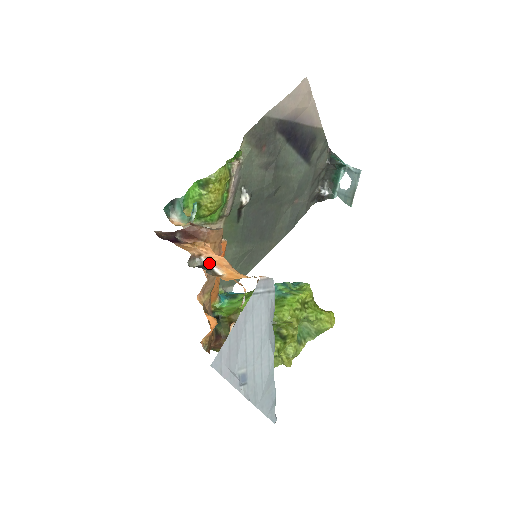
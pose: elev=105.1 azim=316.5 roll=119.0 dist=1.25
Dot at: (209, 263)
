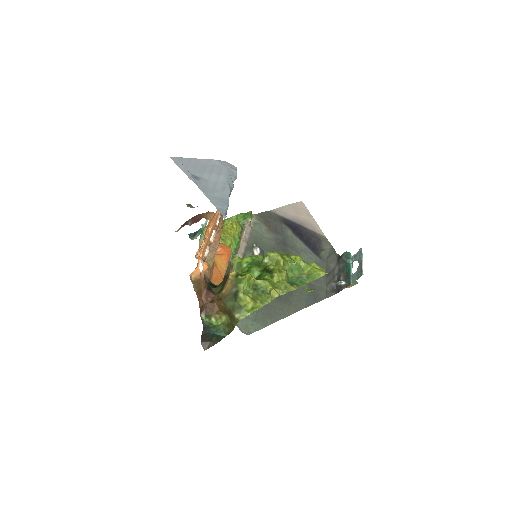
Dot at: occluded
